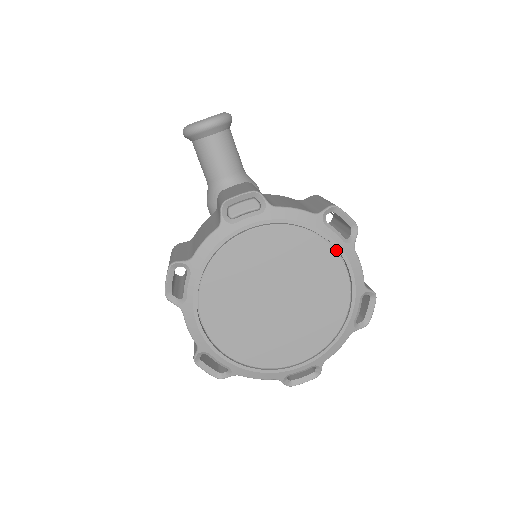
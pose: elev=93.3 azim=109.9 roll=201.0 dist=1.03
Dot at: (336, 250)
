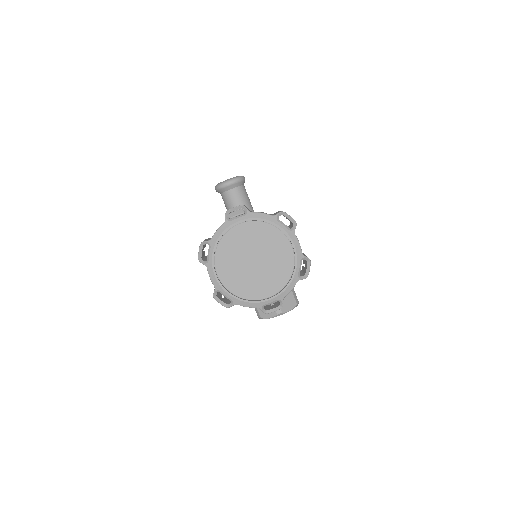
Dot at: (284, 234)
